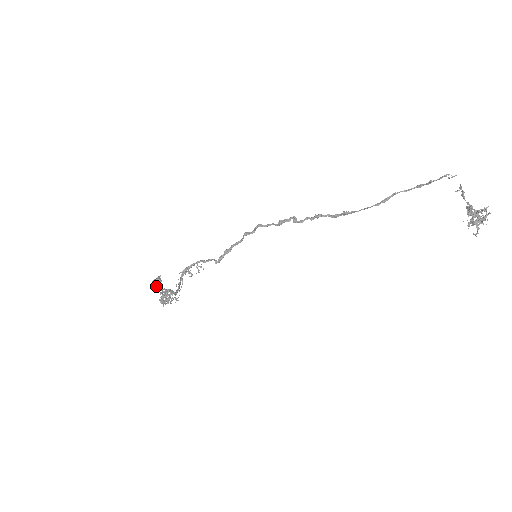
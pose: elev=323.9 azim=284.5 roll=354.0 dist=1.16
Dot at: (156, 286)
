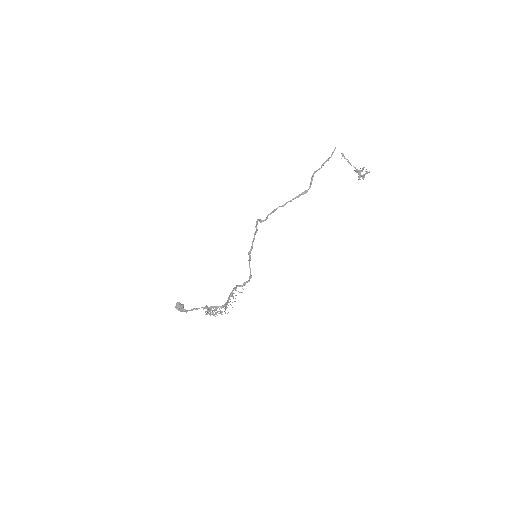
Dot at: occluded
